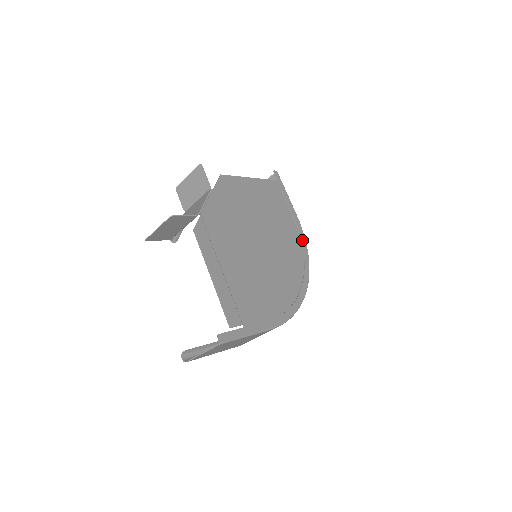
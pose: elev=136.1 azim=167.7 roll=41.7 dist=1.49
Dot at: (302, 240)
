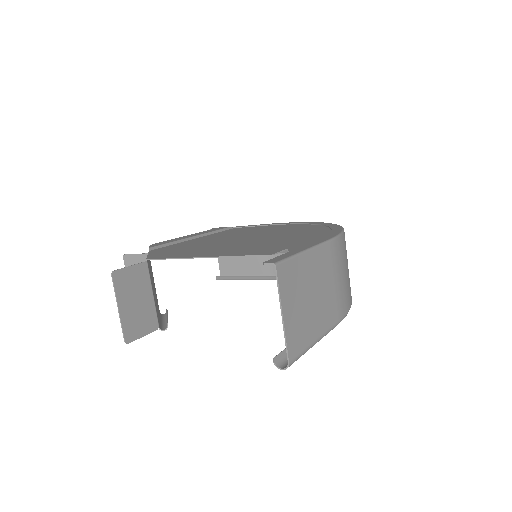
Dot at: (287, 224)
